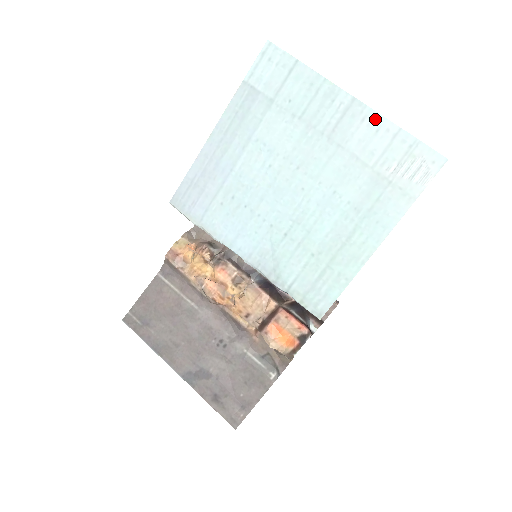
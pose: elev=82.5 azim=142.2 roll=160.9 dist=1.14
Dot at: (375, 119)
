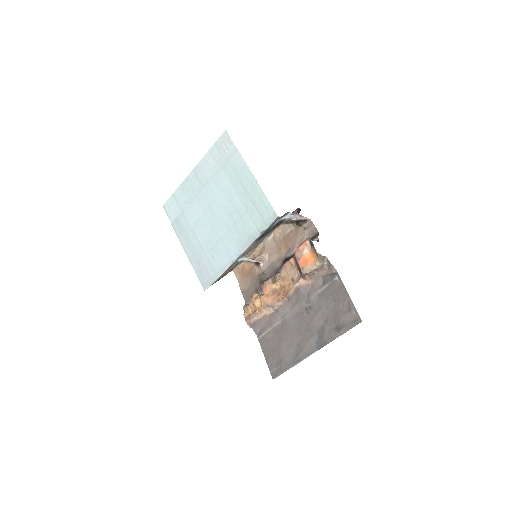
Dot at: (202, 162)
